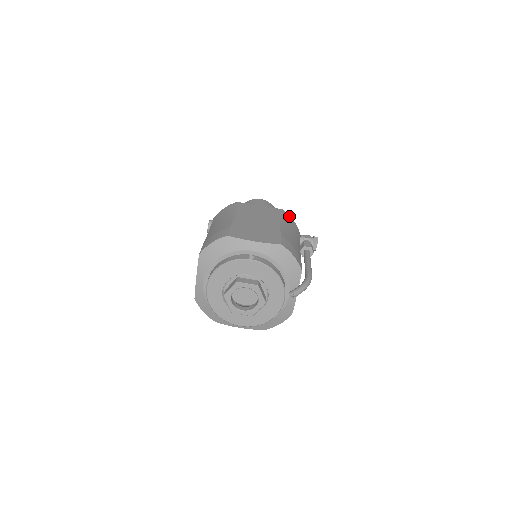
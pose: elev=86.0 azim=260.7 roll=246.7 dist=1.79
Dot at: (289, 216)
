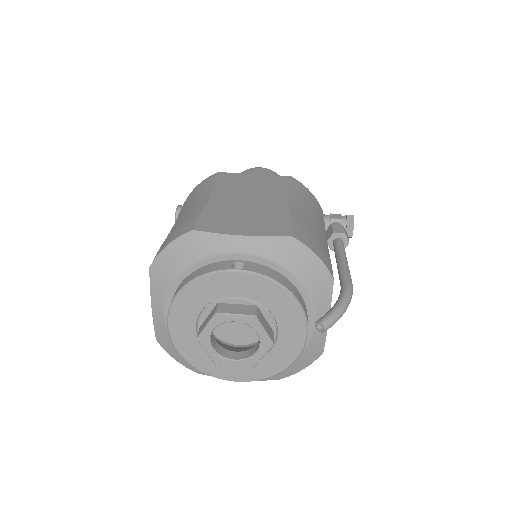
Dot at: (303, 186)
